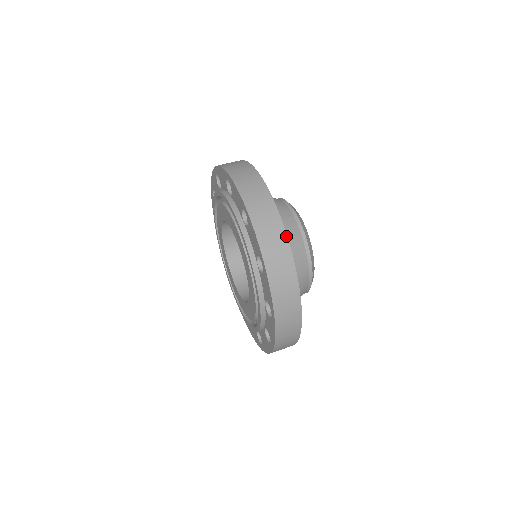
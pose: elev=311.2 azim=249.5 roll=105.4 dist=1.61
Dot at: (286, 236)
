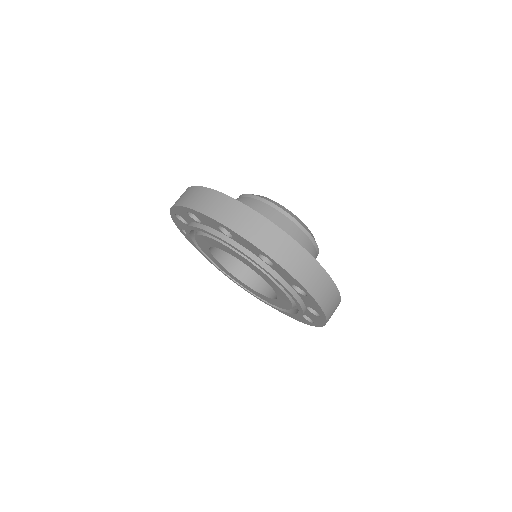
Dot at: (315, 260)
